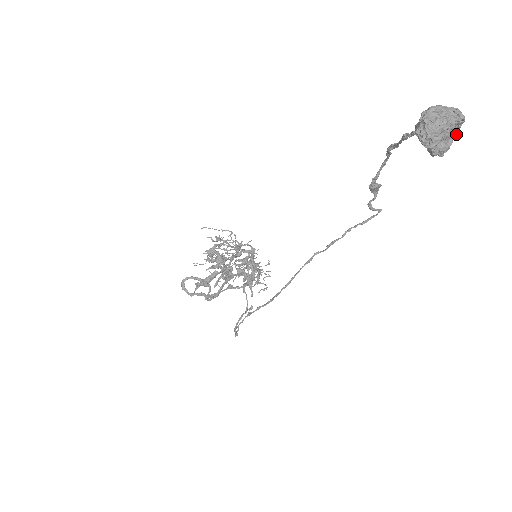
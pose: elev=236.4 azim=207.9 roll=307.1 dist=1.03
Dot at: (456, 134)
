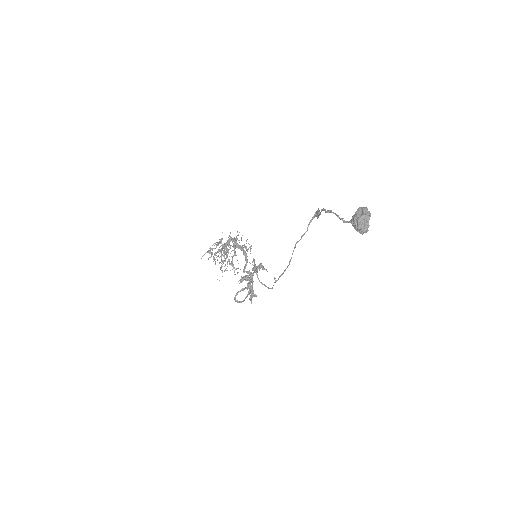
Dot at: occluded
